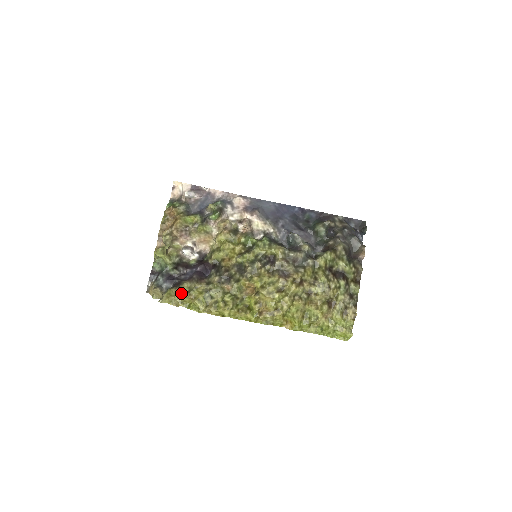
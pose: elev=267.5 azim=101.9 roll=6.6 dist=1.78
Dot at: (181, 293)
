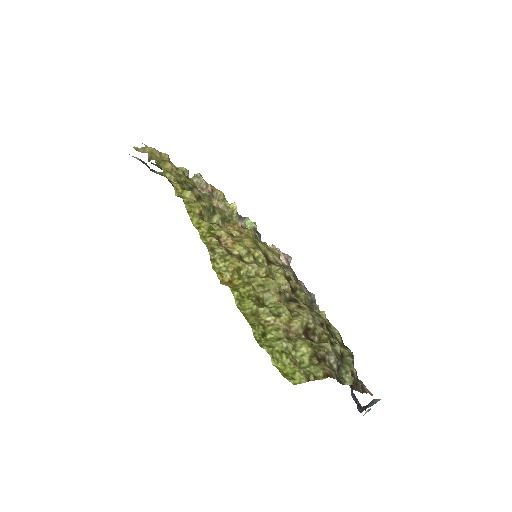
Dot at: occluded
